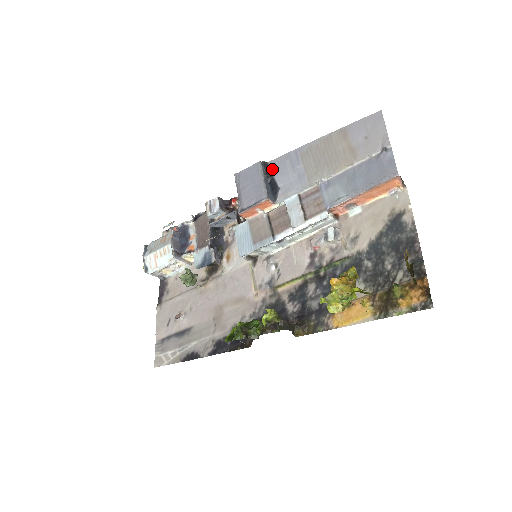
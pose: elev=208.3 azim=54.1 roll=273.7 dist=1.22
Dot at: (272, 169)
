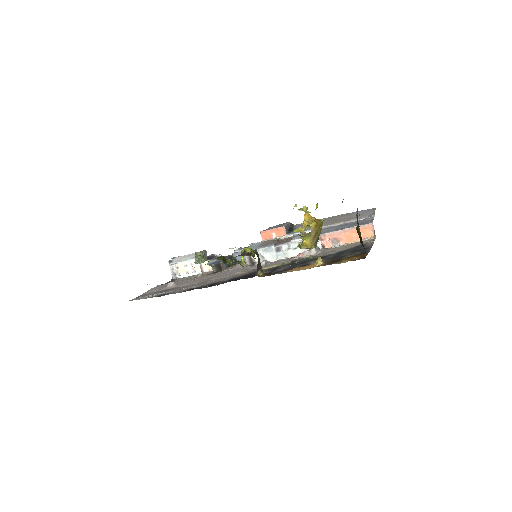
Dot at: (295, 226)
